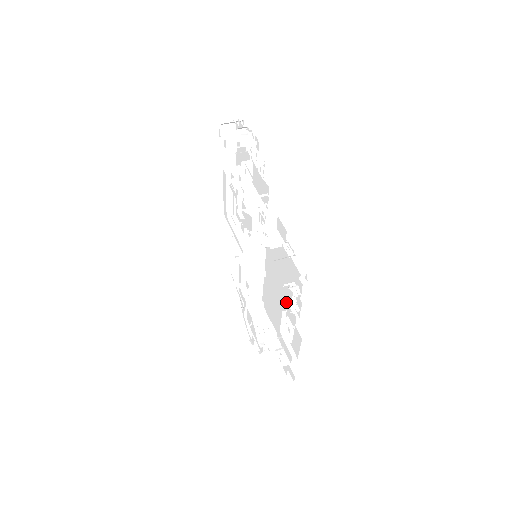
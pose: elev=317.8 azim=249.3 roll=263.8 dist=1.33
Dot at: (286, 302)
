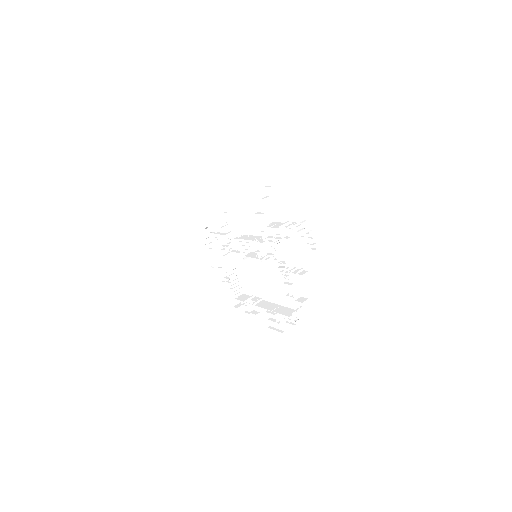
Dot at: (268, 289)
